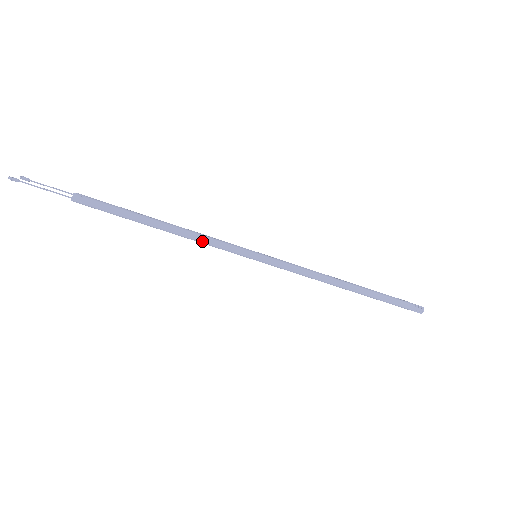
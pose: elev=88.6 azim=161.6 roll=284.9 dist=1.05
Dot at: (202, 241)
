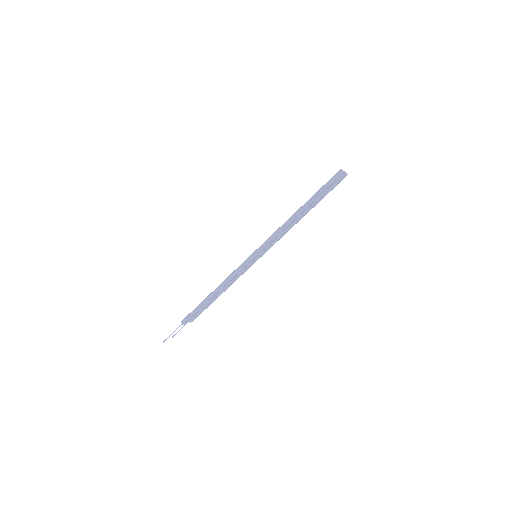
Dot at: (228, 281)
